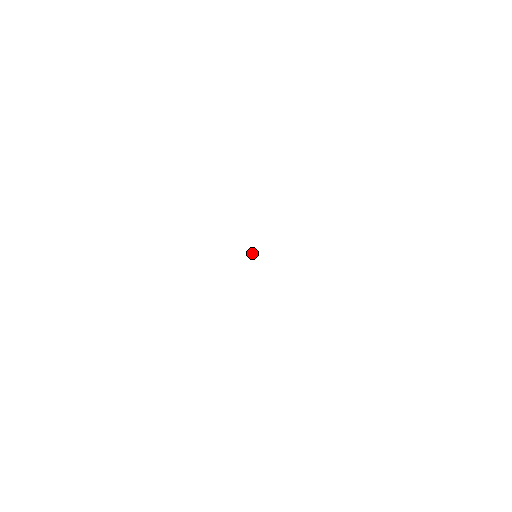
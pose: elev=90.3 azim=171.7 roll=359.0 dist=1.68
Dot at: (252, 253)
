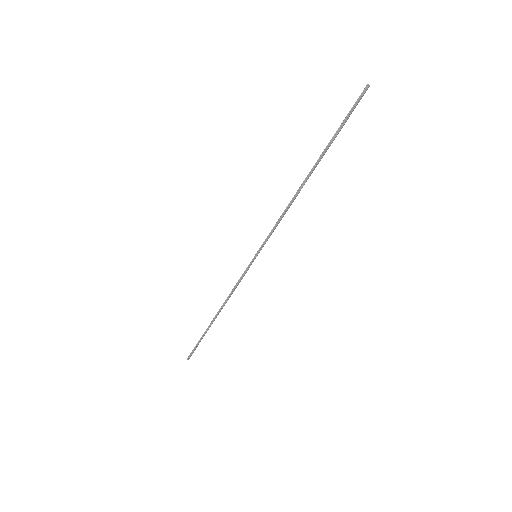
Dot at: occluded
